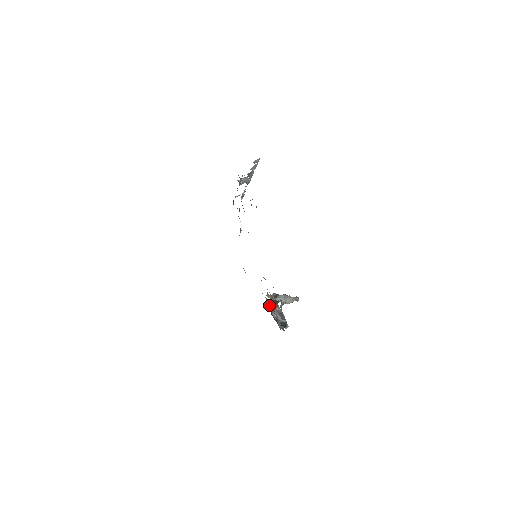
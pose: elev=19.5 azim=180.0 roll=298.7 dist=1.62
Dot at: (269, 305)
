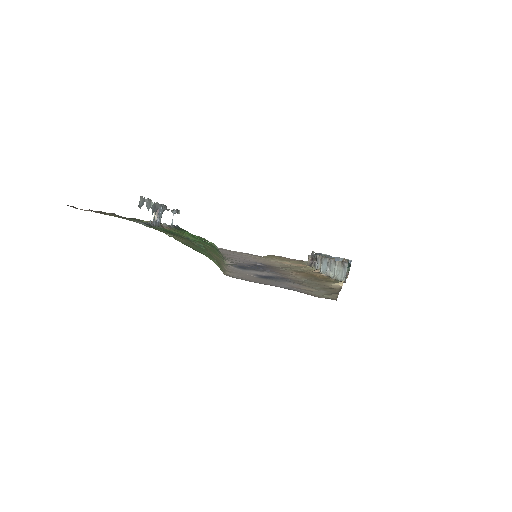
Dot at: occluded
